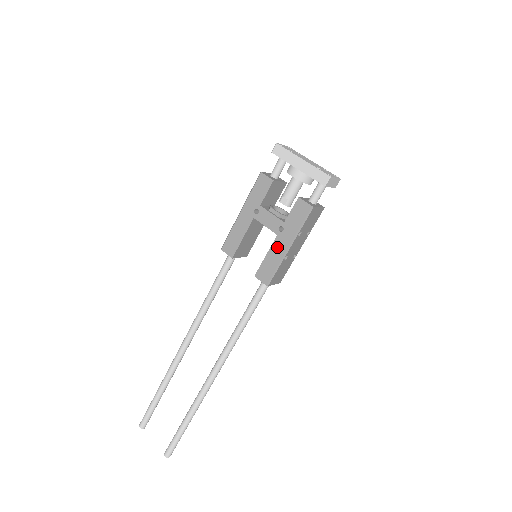
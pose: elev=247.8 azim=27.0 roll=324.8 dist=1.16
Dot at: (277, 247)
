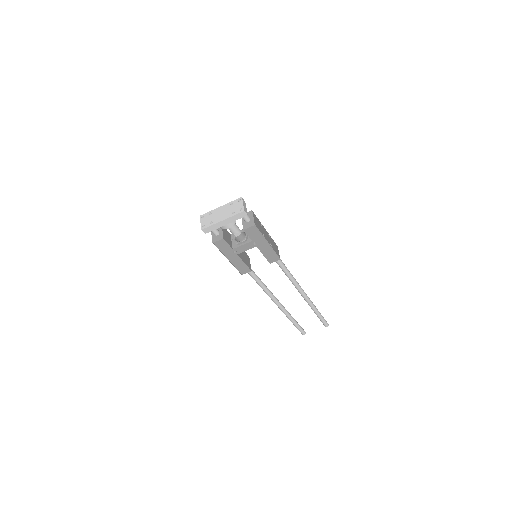
Dot at: (263, 249)
